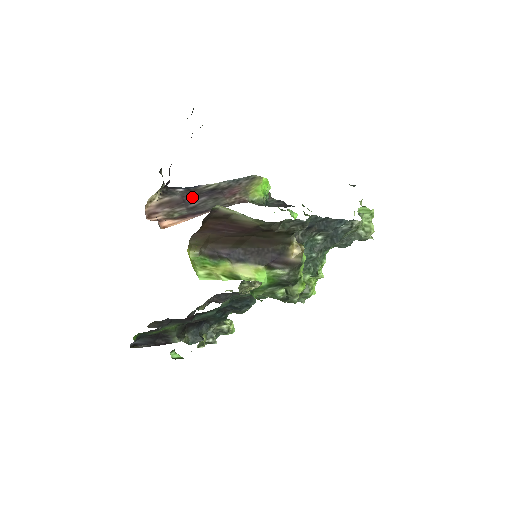
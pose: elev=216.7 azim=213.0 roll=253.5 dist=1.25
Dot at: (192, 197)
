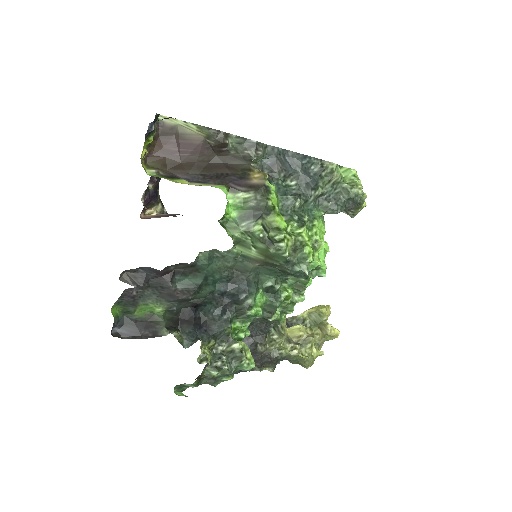
Dot at: occluded
